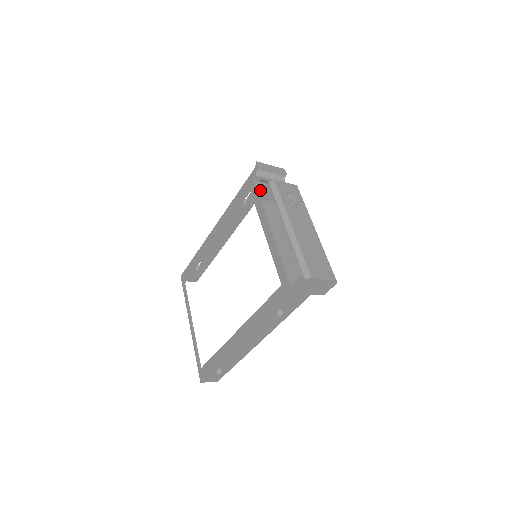
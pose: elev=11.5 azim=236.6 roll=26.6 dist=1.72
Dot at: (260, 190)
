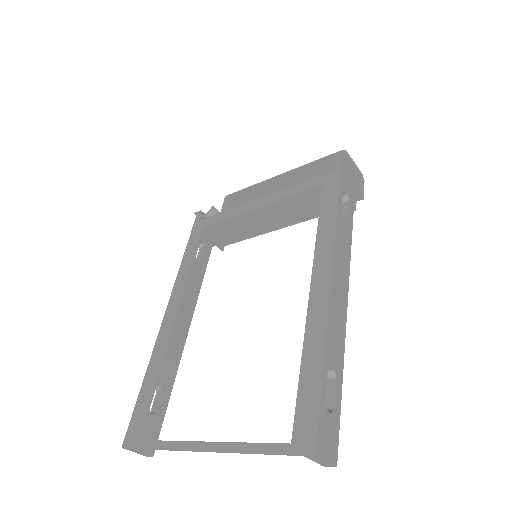
Dot at: occluded
